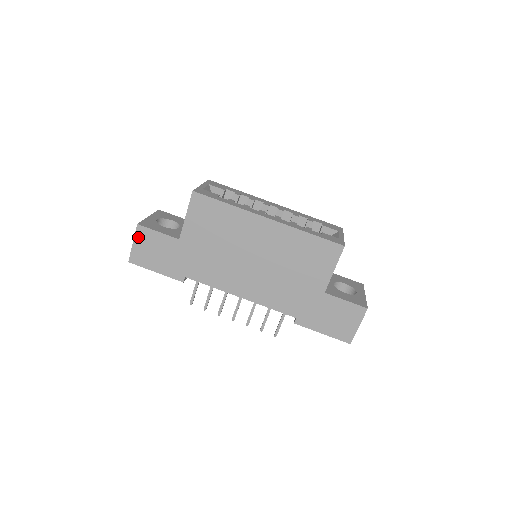
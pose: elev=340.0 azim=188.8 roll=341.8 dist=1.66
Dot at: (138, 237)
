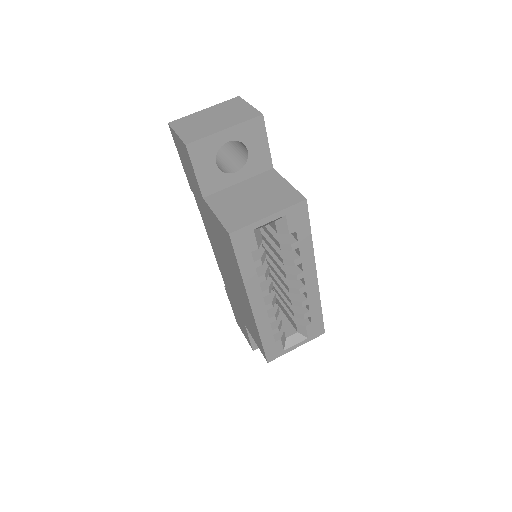
Dot at: (181, 143)
